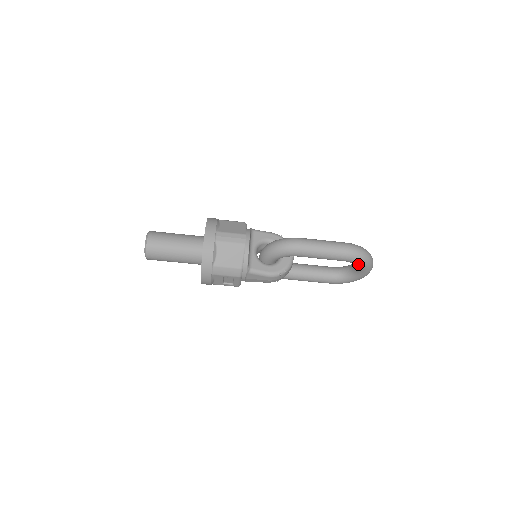
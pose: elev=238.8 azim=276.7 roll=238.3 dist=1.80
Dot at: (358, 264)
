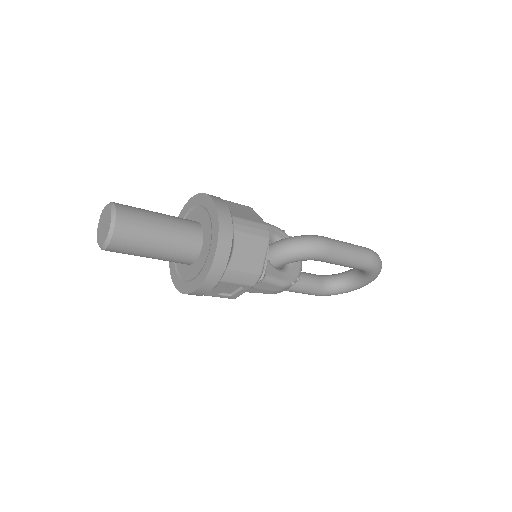
Dot at: (372, 274)
